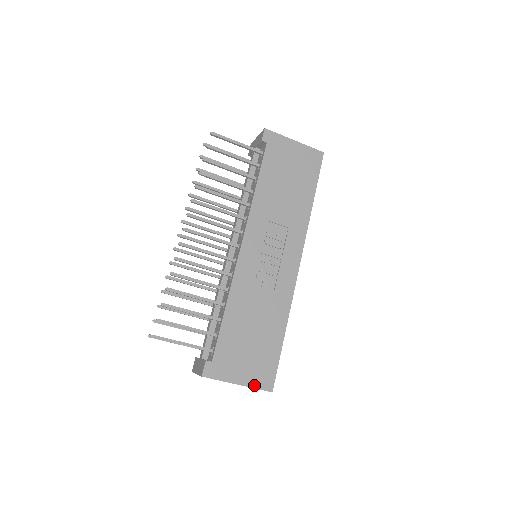
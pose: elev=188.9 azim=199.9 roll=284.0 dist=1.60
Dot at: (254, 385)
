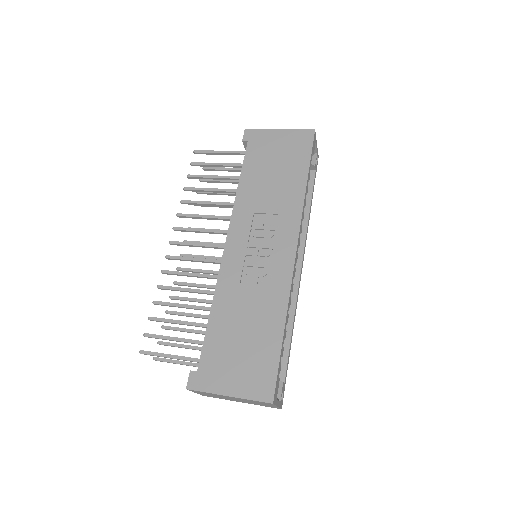
Dot at: (248, 396)
